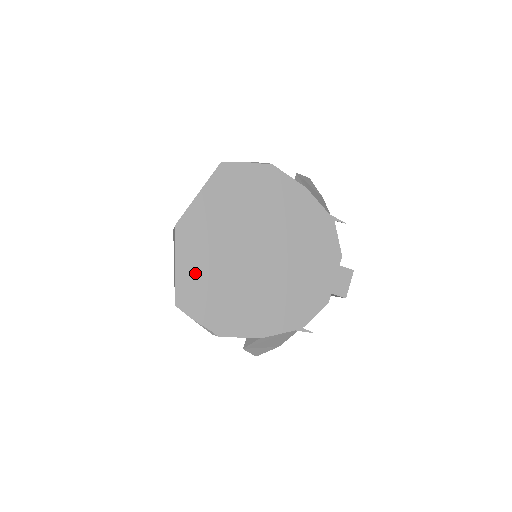
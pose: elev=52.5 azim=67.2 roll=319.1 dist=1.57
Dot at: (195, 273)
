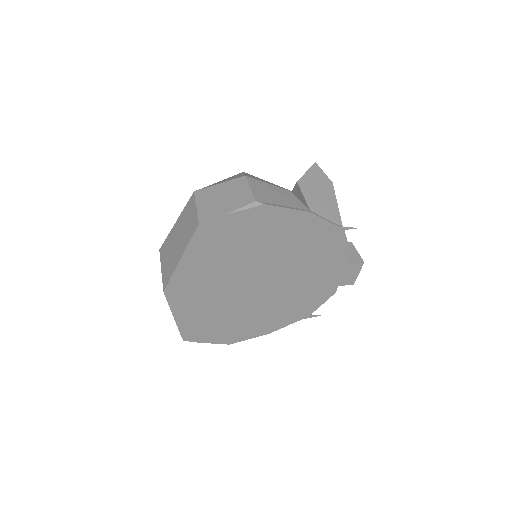
Dot at: (196, 317)
